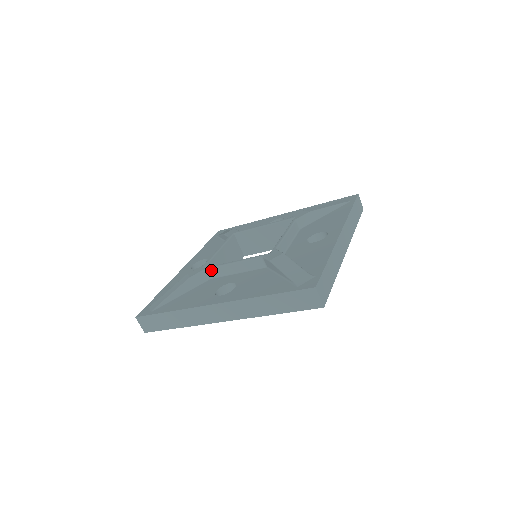
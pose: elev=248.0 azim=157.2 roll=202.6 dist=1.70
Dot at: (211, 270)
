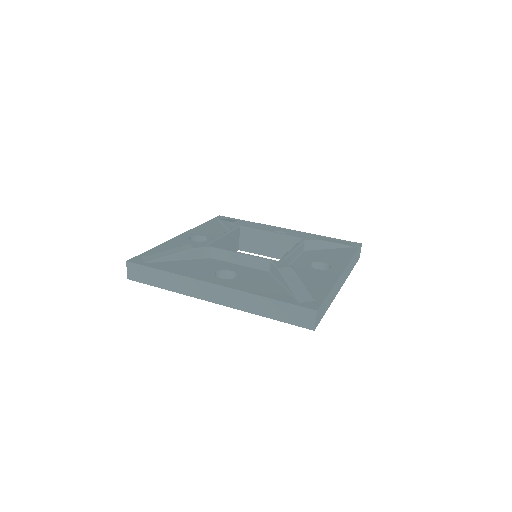
Dot at: (215, 250)
